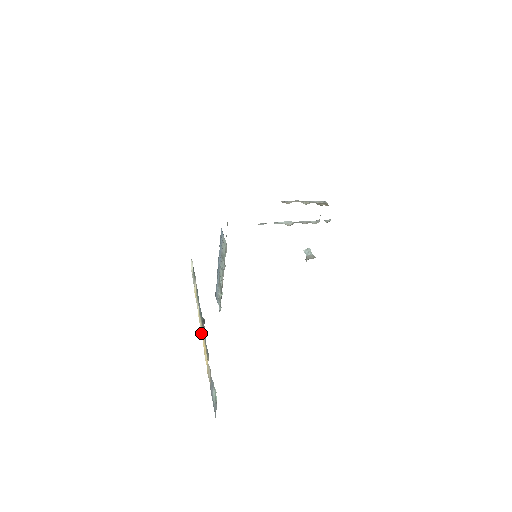
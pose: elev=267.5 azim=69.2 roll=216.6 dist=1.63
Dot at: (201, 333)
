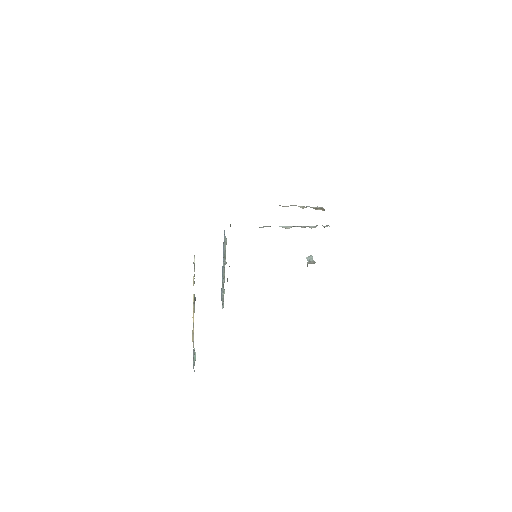
Dot at: (193, 311)
